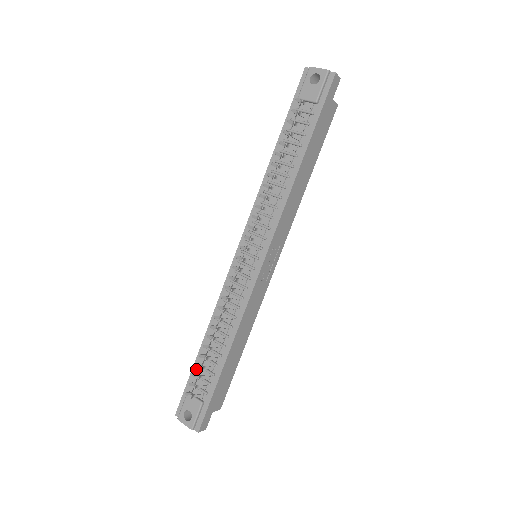
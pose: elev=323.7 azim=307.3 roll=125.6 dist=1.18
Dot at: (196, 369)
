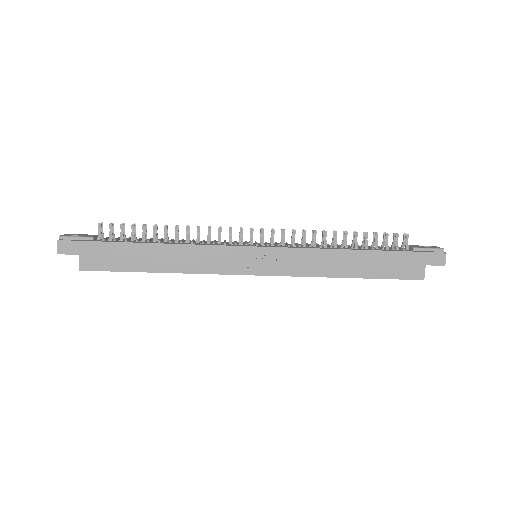
Dot at: occluded
